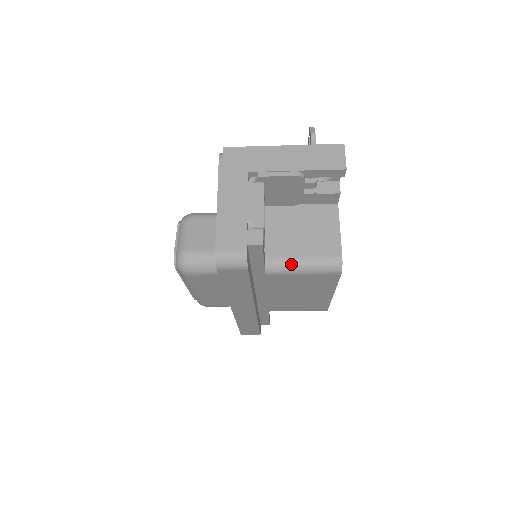
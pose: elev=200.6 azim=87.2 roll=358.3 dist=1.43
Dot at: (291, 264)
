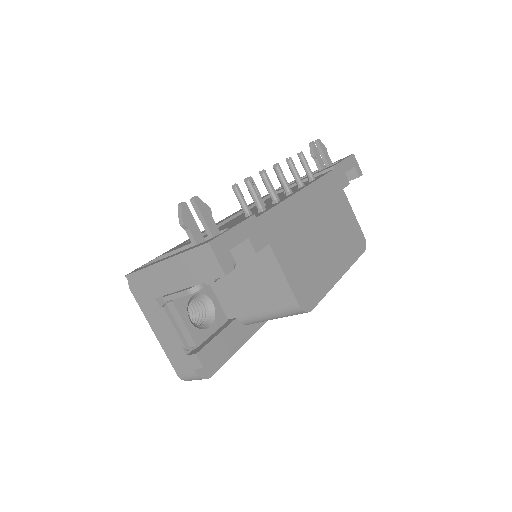
Dot at: (260, 319)
